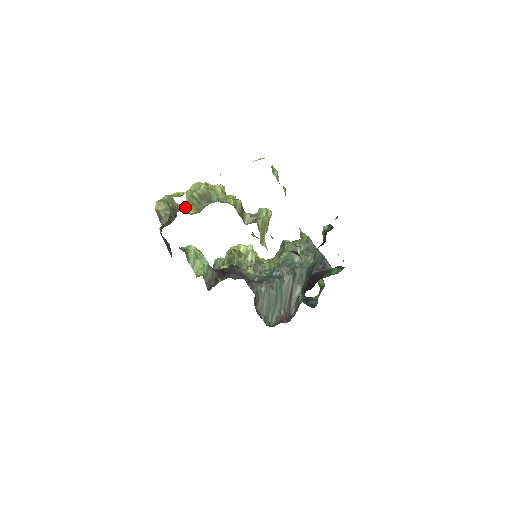
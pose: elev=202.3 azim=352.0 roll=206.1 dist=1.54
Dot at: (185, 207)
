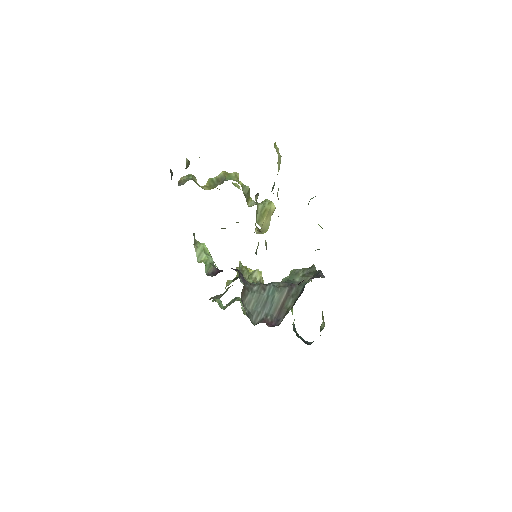
Dot at: (203, 187)
